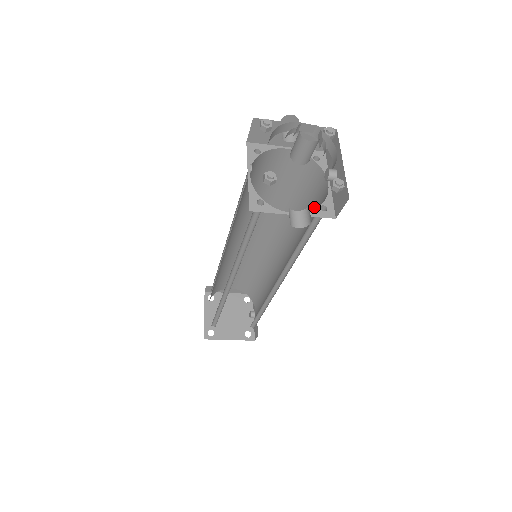
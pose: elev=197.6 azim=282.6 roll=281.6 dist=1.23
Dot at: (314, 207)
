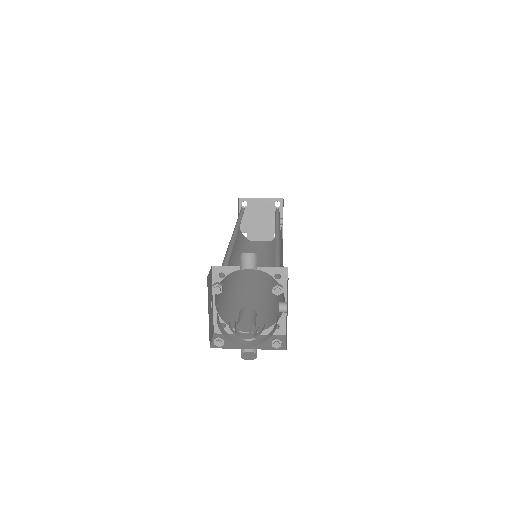
Dot at: occluded
